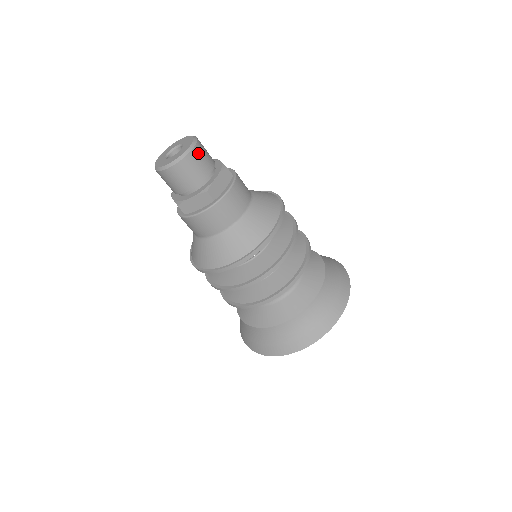
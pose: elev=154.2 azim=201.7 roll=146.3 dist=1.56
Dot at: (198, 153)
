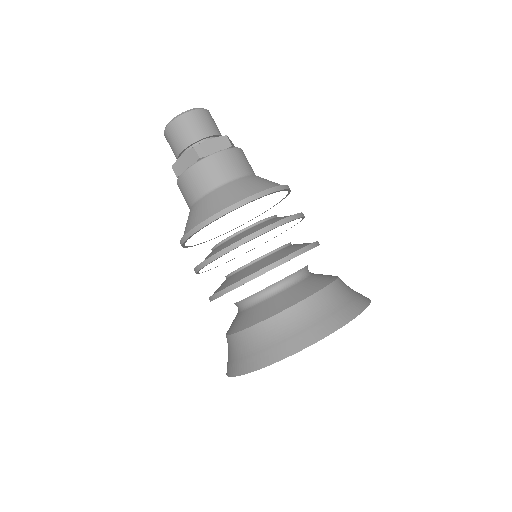
Dot at: occluded
